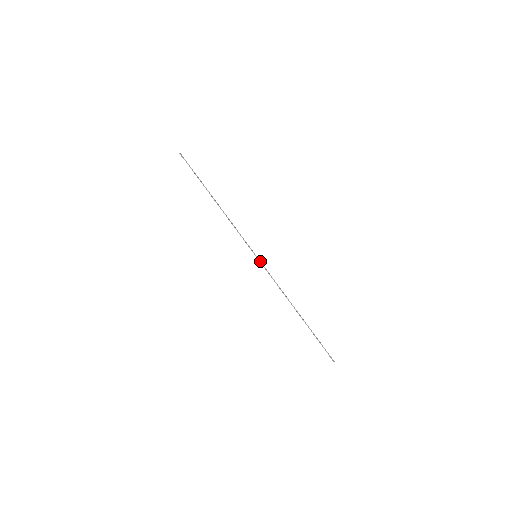
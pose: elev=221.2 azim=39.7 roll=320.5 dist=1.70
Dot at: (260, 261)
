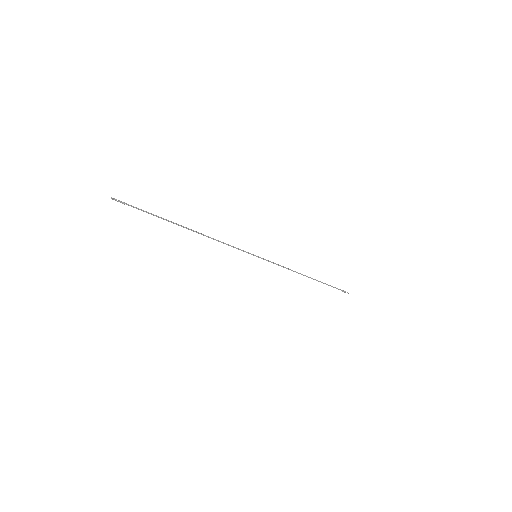
Dot at: (262, 258)
